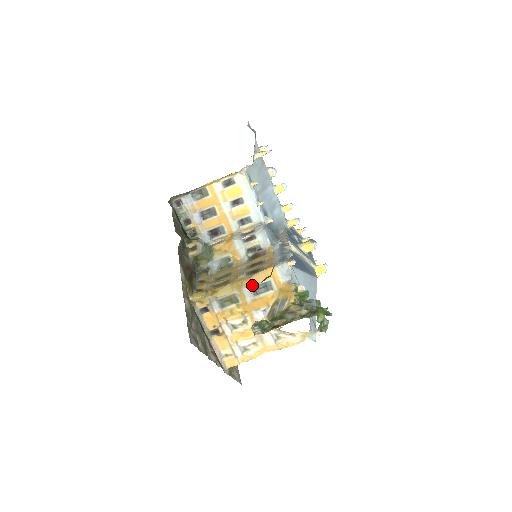
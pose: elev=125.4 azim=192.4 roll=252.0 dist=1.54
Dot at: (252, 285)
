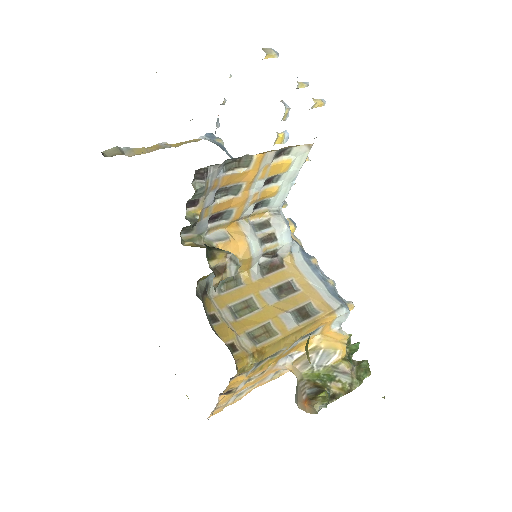
Dot at: (302, 336)
